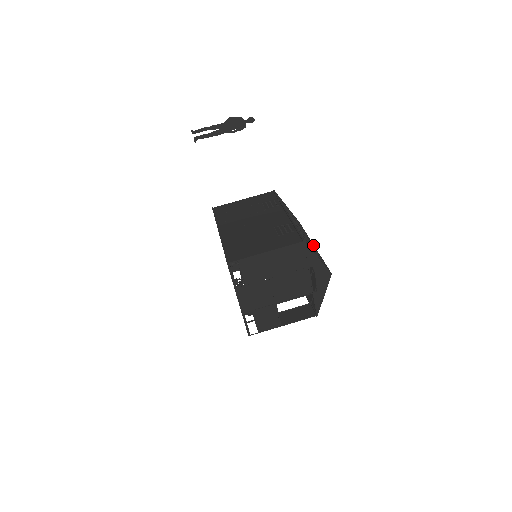
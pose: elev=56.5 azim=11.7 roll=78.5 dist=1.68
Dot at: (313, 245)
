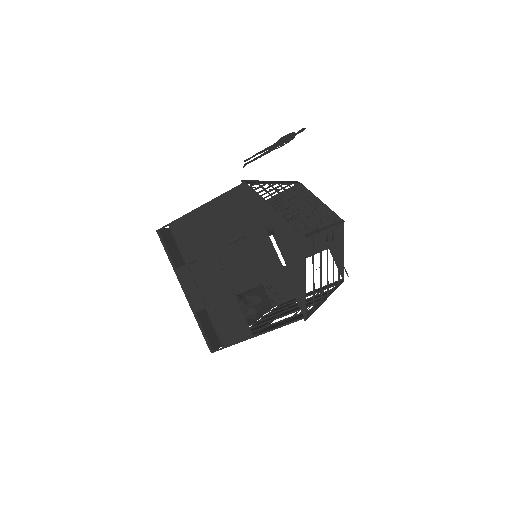
Dot at: (325, 226)
